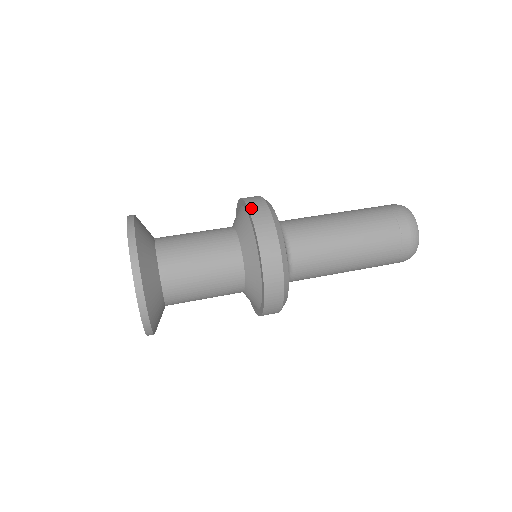
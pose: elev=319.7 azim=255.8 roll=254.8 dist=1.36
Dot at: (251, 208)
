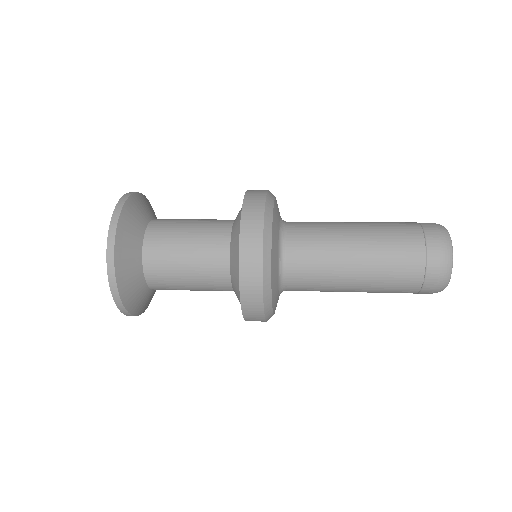
Dot at: occluded
